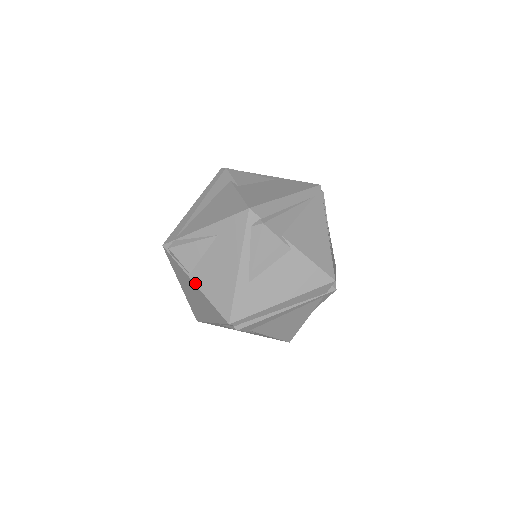
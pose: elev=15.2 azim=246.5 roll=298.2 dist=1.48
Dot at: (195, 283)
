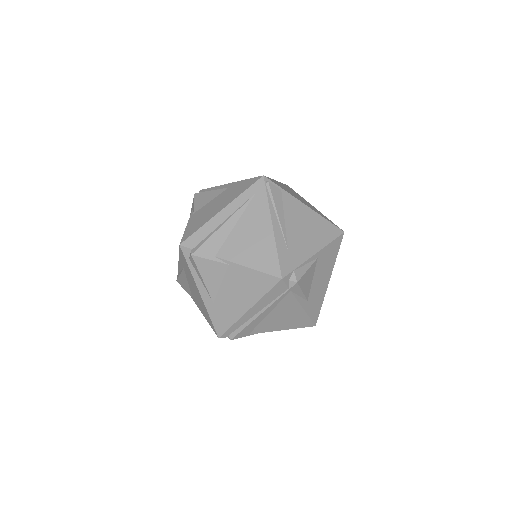
Dot at: (197, 306)
